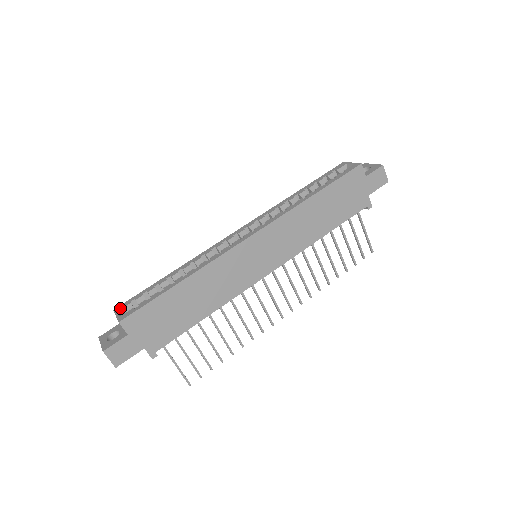
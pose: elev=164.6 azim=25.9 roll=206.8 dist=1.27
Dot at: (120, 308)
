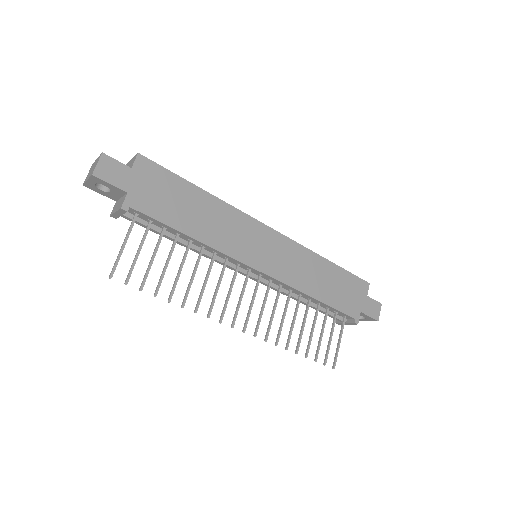
Dot at: occluded
